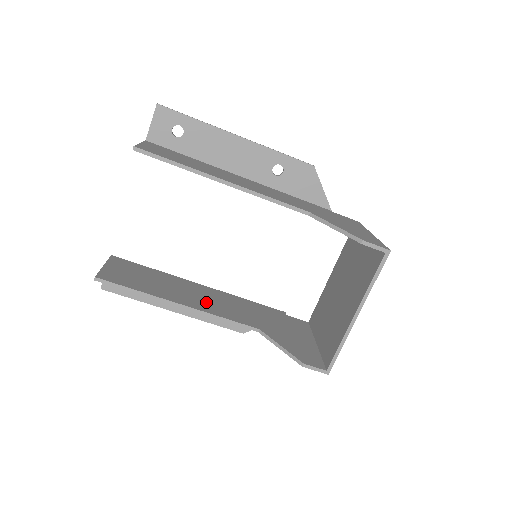
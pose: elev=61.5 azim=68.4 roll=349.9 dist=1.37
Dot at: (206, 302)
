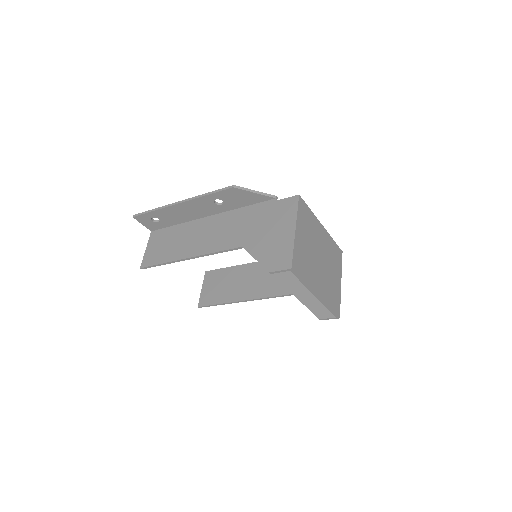
Dot at: (259, 285)
